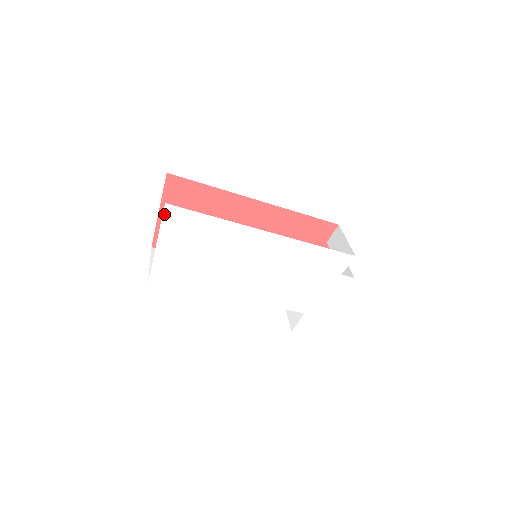
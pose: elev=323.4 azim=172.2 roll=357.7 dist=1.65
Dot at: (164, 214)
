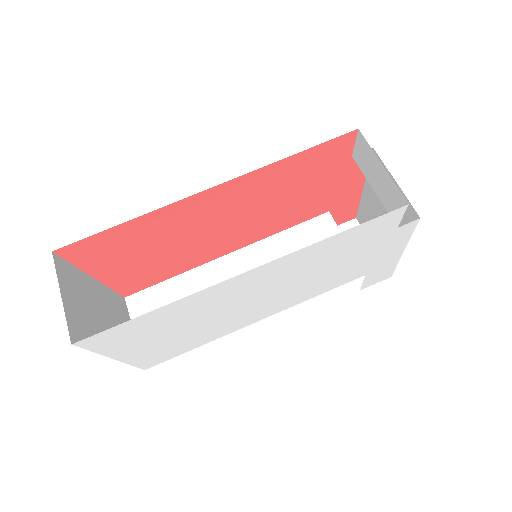
Dot at: (85, 347)
